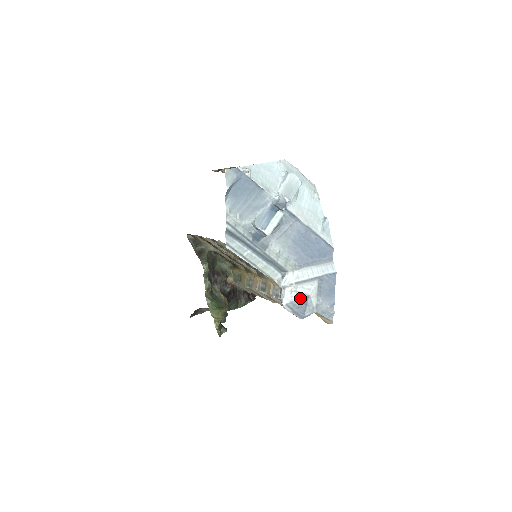
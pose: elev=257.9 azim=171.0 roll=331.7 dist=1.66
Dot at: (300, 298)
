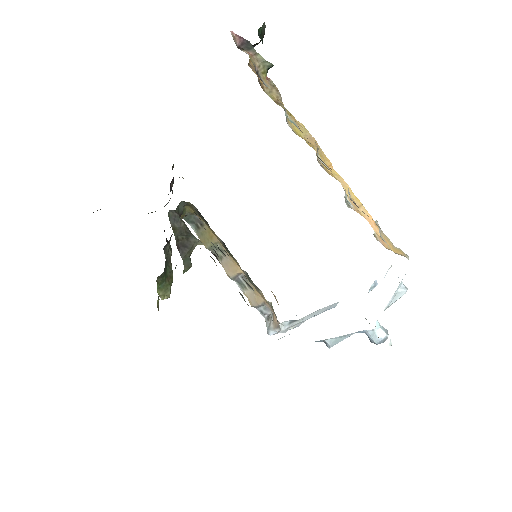
Dot at: occluded
